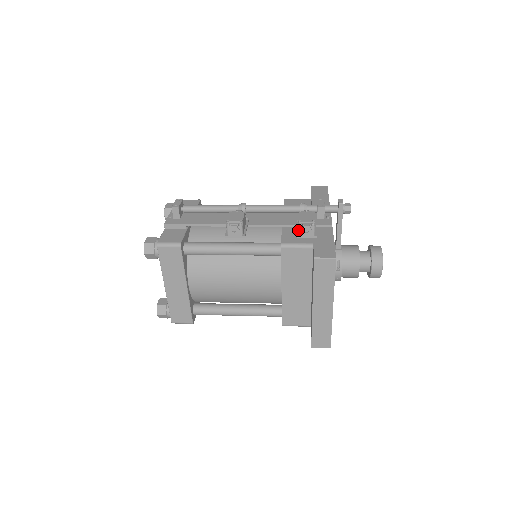
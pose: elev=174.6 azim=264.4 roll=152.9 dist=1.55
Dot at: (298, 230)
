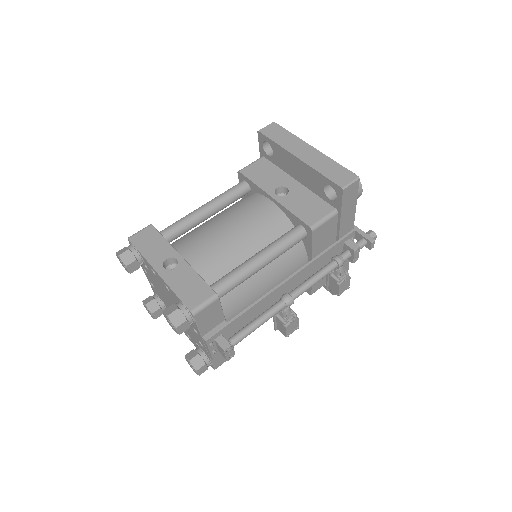
Dot at: occluded
